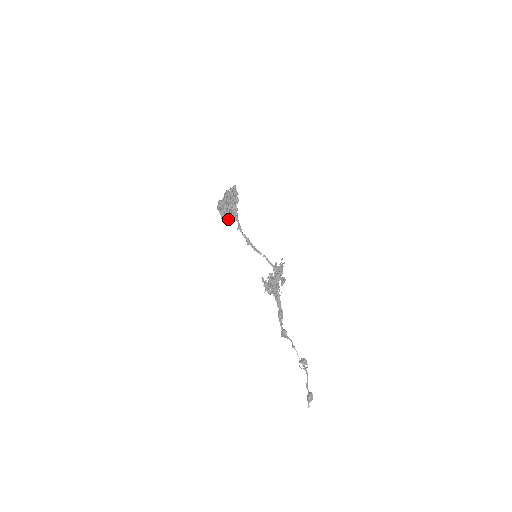
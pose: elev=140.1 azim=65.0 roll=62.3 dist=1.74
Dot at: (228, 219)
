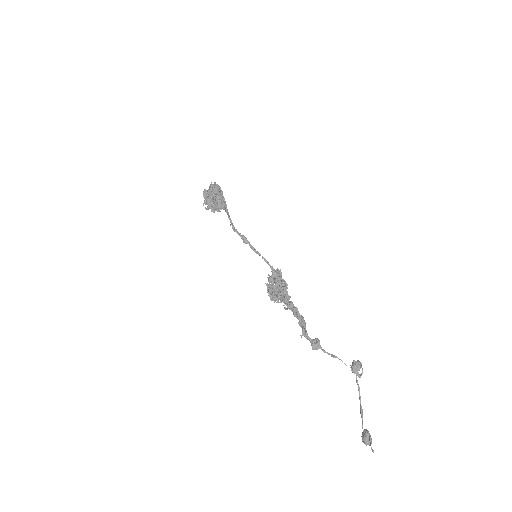
Dot at: (226, 205)
